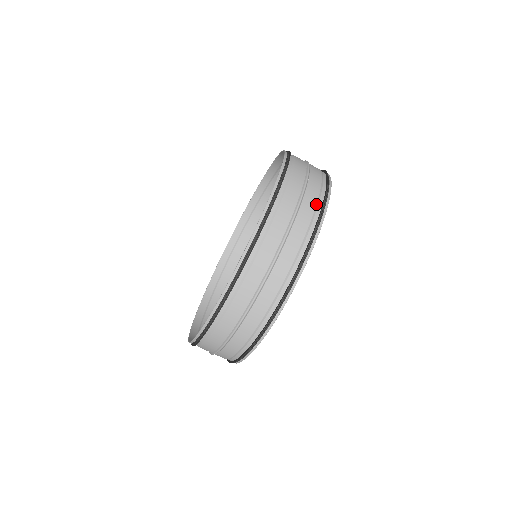
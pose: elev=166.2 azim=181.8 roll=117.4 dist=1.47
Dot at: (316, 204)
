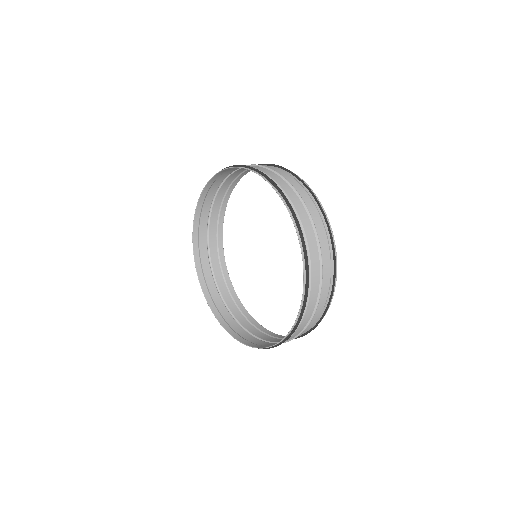
Dot at: (303, 188)
